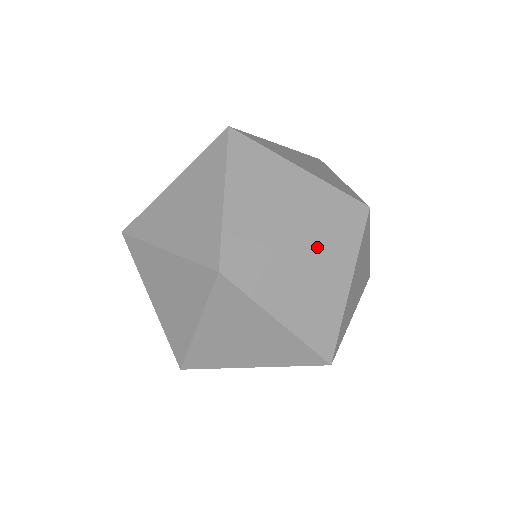
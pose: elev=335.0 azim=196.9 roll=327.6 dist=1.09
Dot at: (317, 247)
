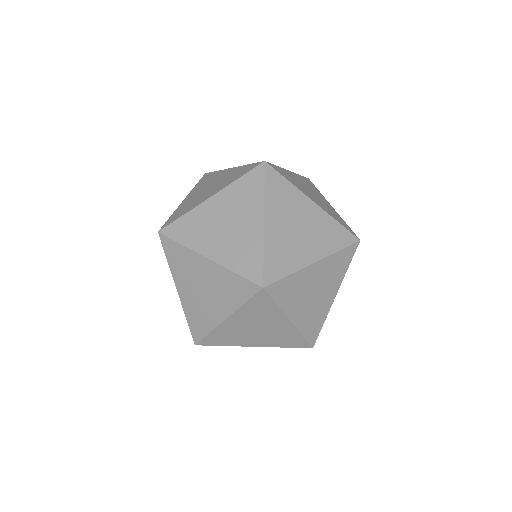
Dot at: (226, 199)
